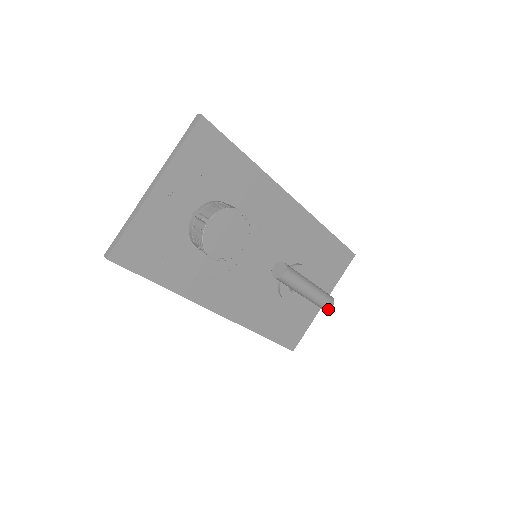
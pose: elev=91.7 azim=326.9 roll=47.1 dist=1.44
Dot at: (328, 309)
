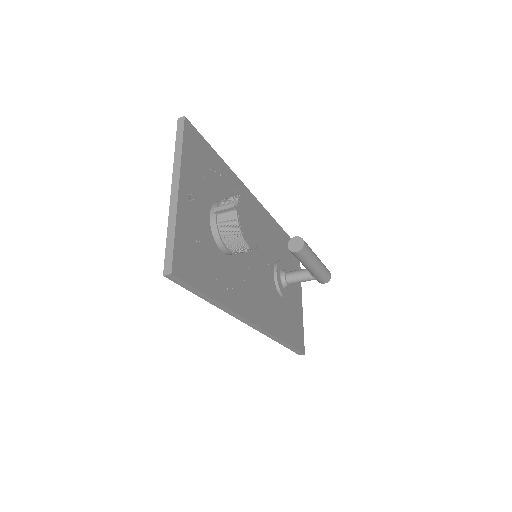
Dot at: (329, 279)
